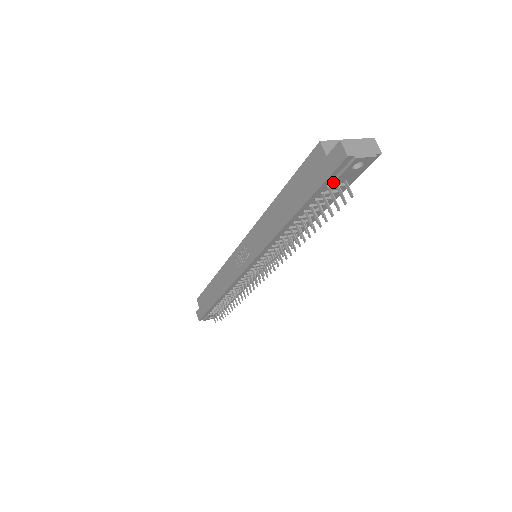
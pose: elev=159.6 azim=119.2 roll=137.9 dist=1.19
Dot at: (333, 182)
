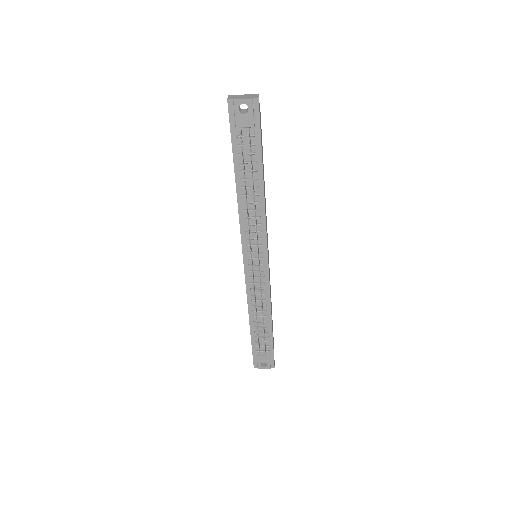
Dot at: (240, 132)
